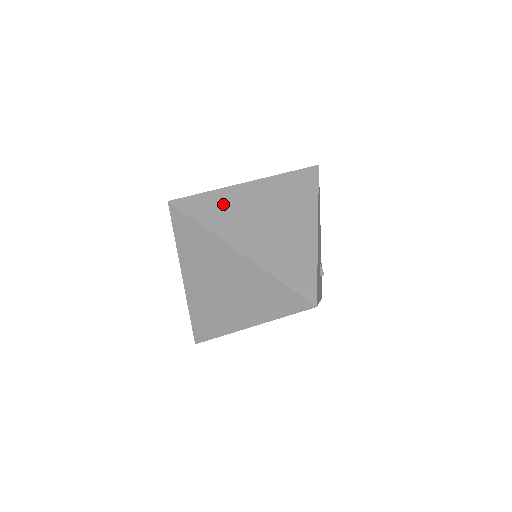
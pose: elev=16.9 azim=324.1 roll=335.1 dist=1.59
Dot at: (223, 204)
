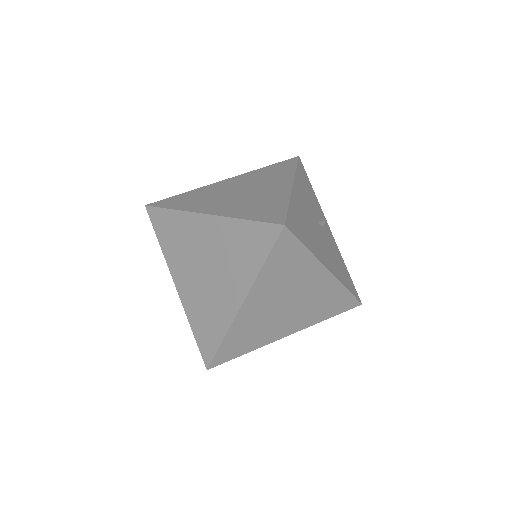
Dot at: (244, 334)
